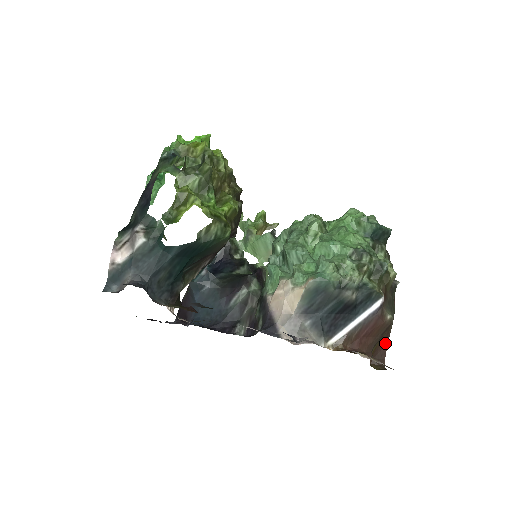
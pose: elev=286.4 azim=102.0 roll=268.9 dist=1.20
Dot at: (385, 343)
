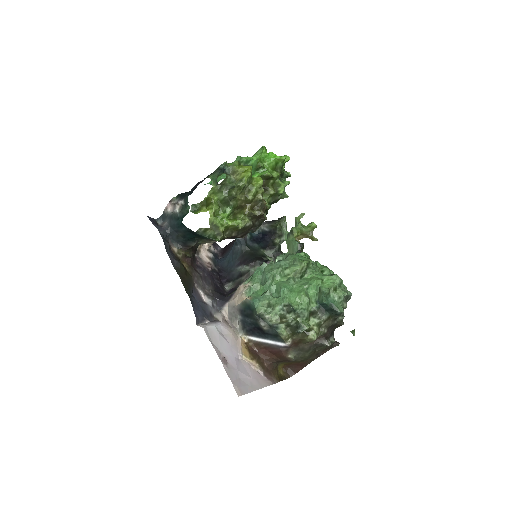
Dot at: (301, 367)
